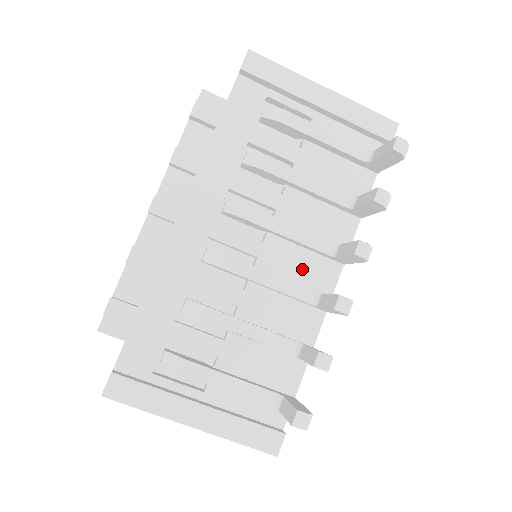
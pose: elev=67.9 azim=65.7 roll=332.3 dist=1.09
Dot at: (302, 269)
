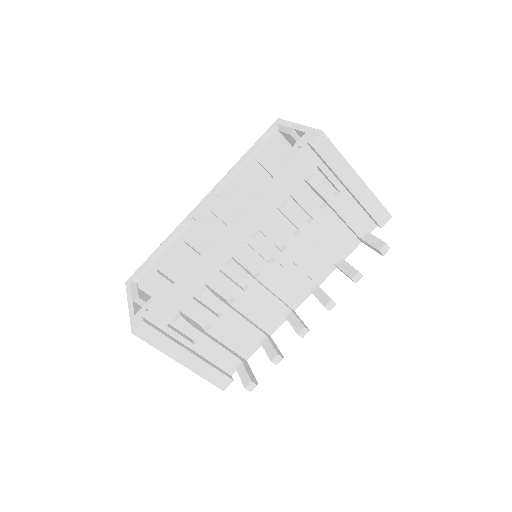
Dot at: (286, 288)
